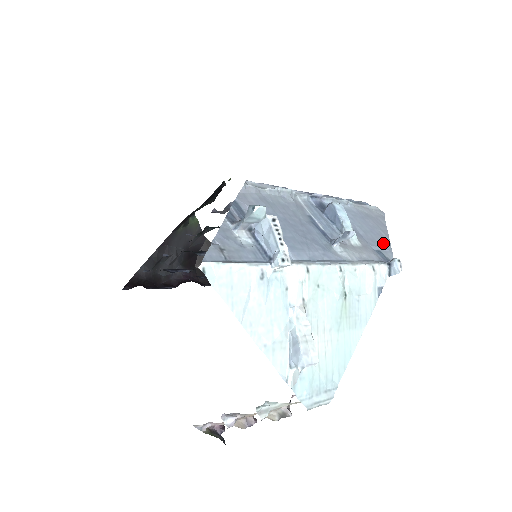
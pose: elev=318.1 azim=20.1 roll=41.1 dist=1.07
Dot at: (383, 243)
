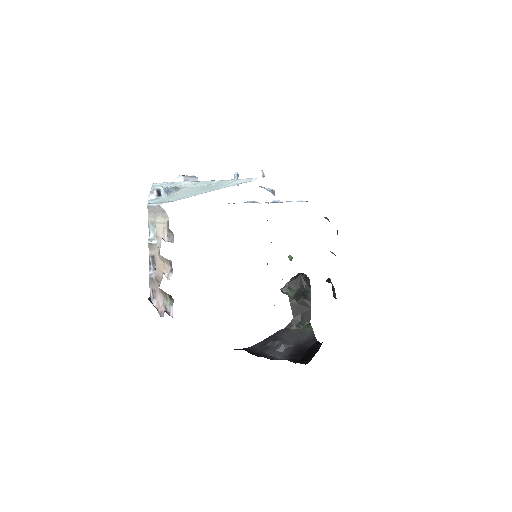
Dot at: occluded
